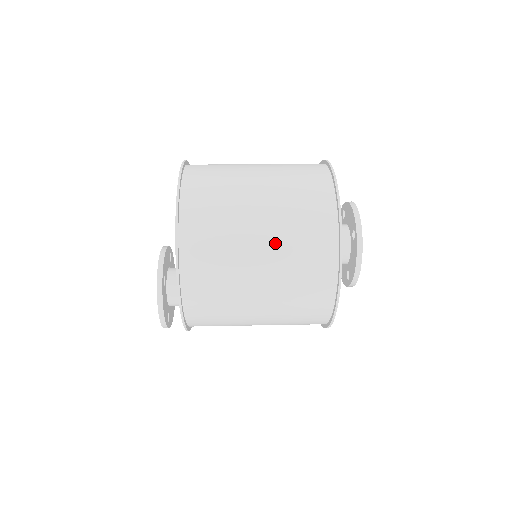
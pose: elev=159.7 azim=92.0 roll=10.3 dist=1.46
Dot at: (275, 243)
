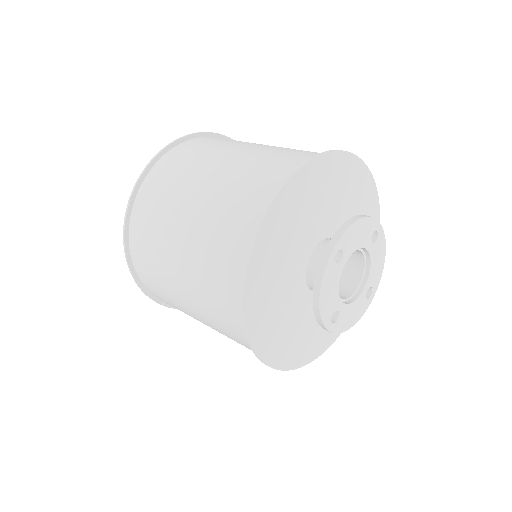
Dot at: (200, 221)
